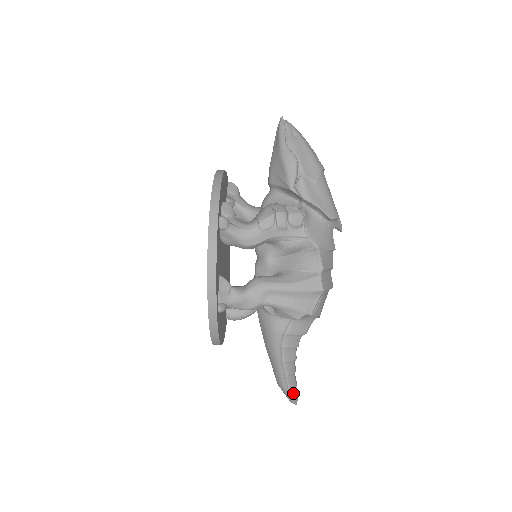
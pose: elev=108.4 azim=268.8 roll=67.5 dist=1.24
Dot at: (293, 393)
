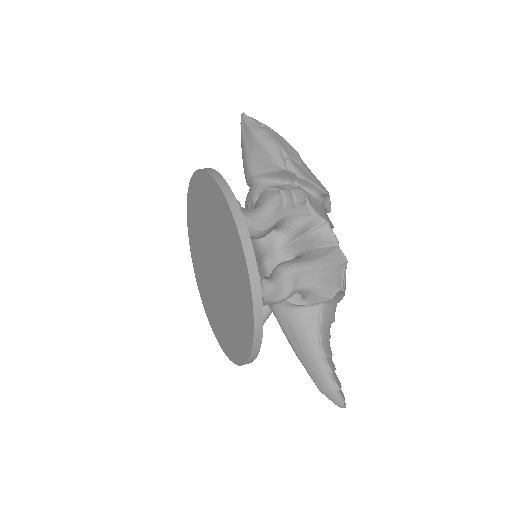
Dot at: (341, 393)
